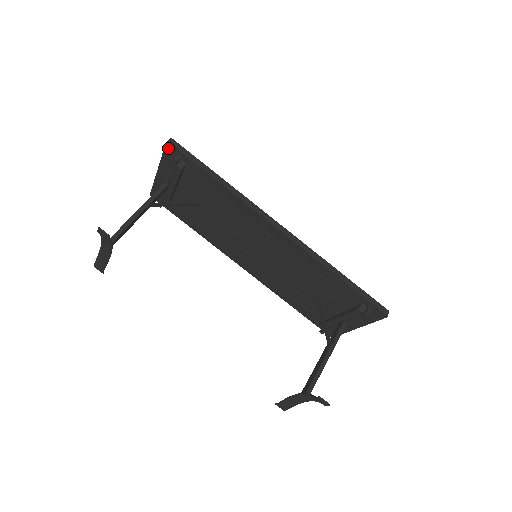
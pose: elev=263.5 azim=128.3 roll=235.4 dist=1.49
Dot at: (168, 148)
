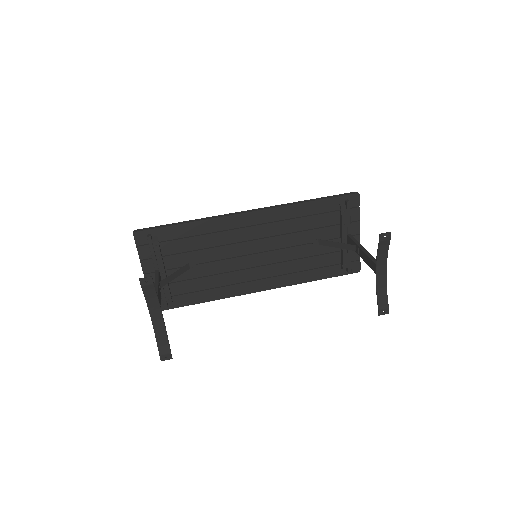
Dot at: (137, 238)
